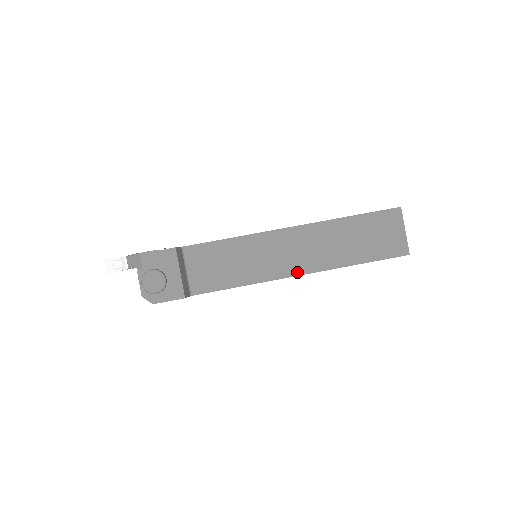
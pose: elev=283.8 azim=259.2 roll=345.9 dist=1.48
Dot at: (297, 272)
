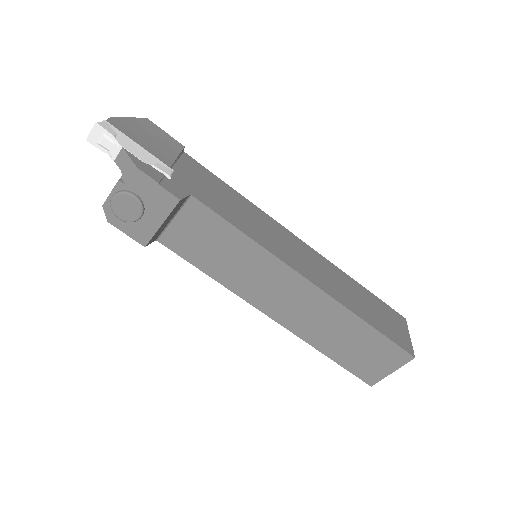
Dot at: (271, 314)
